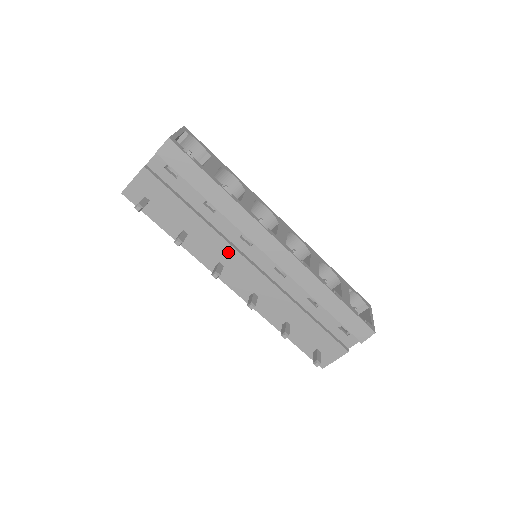
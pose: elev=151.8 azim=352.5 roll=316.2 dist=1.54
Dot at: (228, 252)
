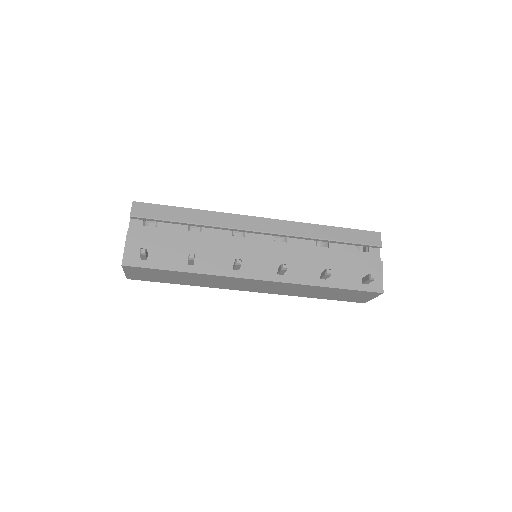
Dot at: (233, 251)
